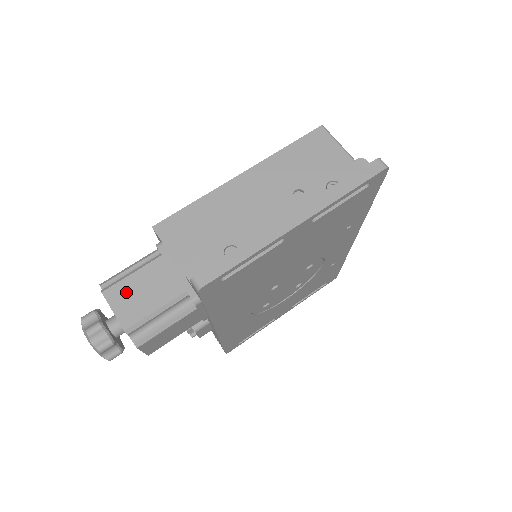
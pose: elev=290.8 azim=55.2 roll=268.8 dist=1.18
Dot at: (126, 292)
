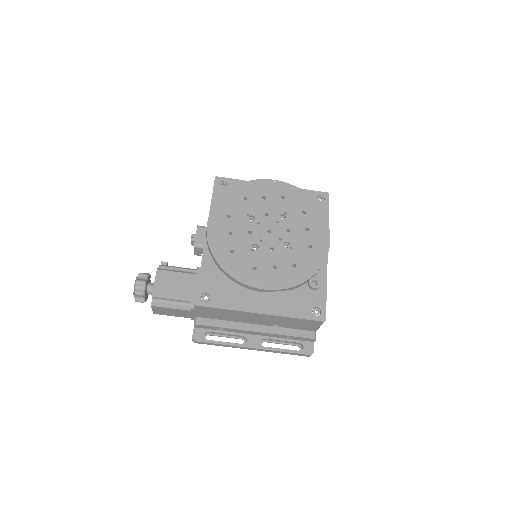
Dot at: (163, 310)
